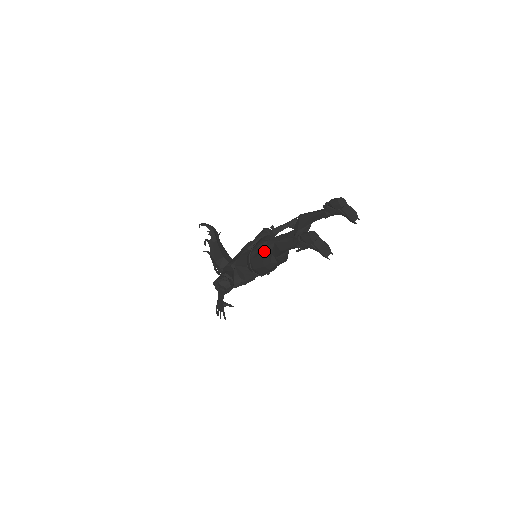
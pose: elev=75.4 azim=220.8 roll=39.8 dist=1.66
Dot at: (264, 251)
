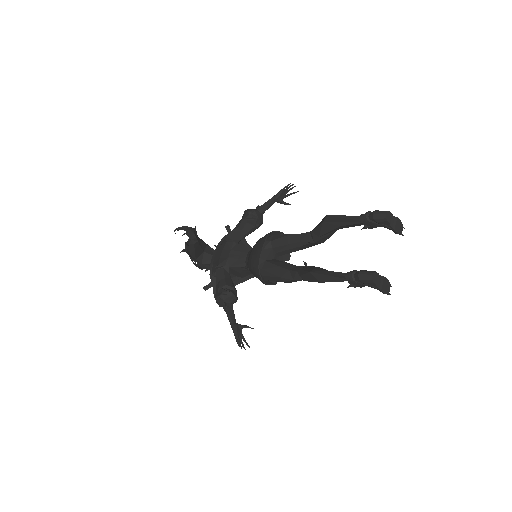
Dot at: (271, 256)
